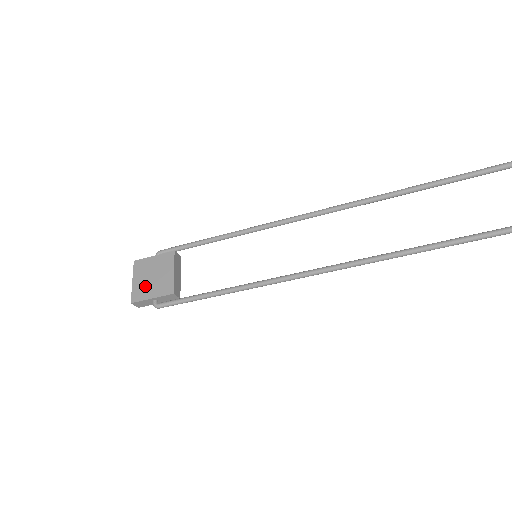
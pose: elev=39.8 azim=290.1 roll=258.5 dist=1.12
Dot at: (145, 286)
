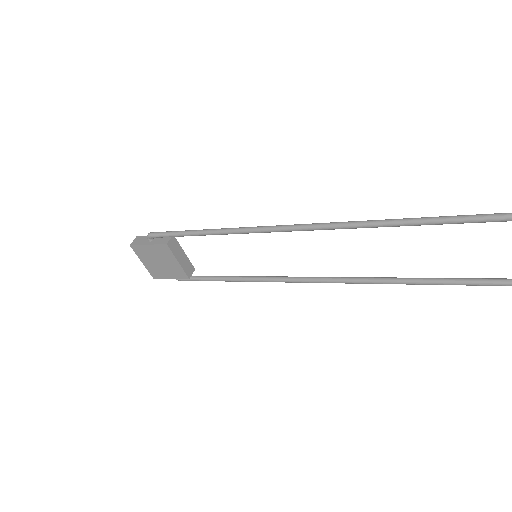
Dot at: (157, 269)
